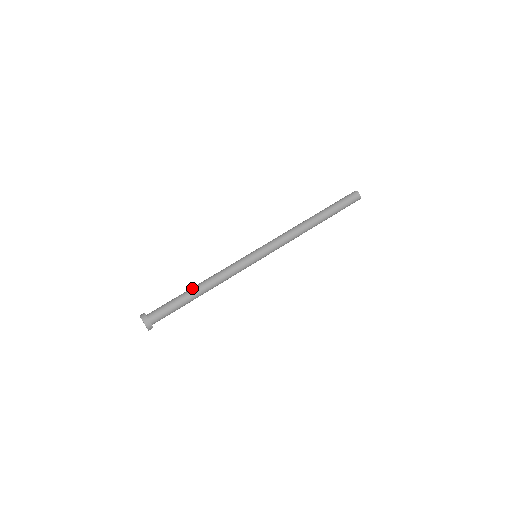
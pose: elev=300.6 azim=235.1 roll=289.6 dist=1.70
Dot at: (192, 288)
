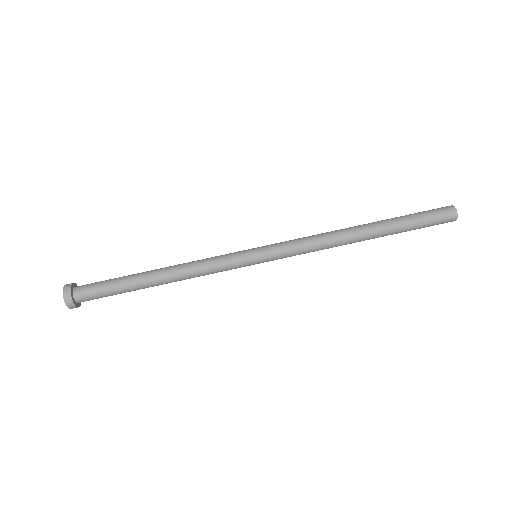
Dot at: (148, 282)
